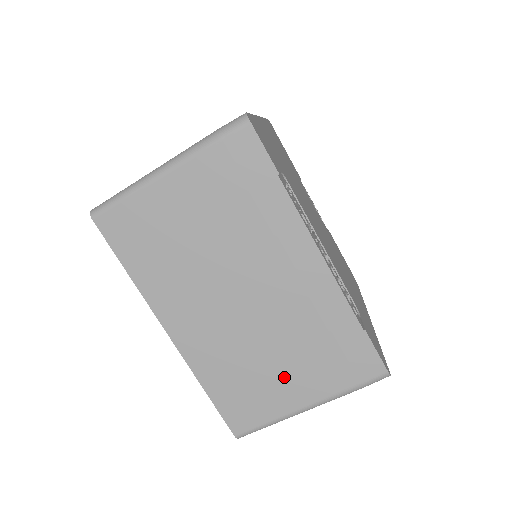
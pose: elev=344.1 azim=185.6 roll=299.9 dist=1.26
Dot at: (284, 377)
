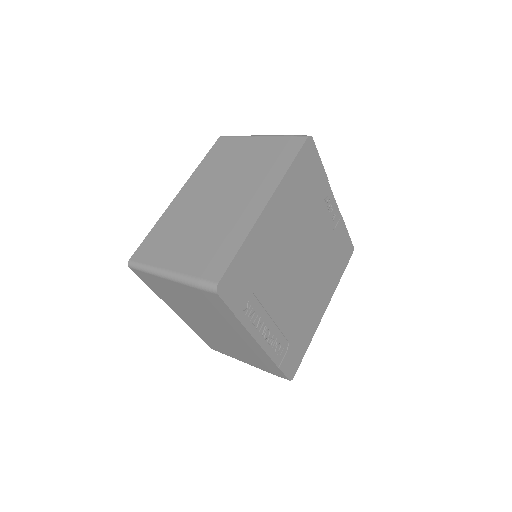
Dot at: (236, 353)
